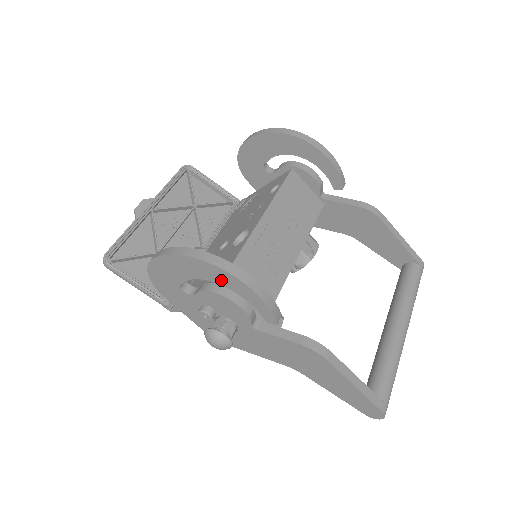
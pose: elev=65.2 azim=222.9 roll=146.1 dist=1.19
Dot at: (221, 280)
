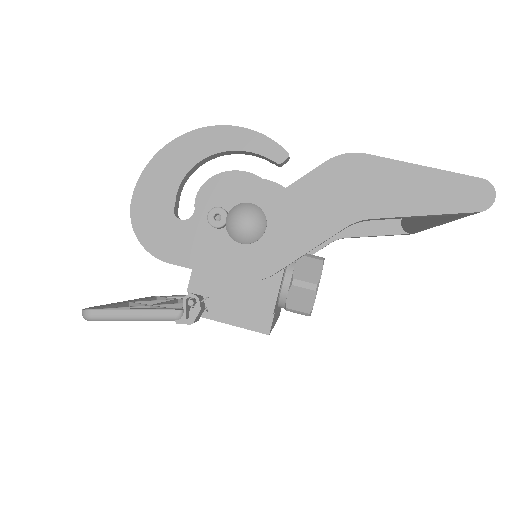
Dot at: (206, 148)
